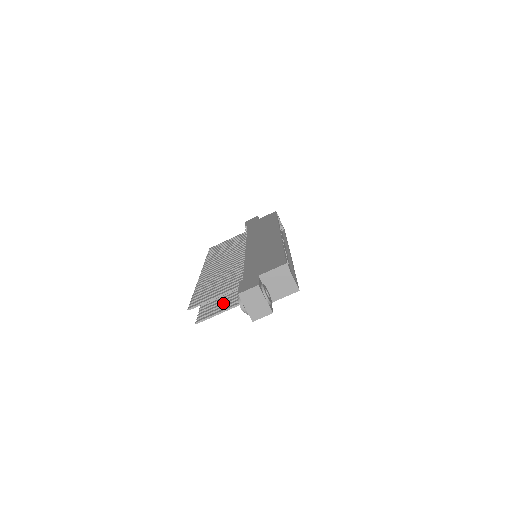
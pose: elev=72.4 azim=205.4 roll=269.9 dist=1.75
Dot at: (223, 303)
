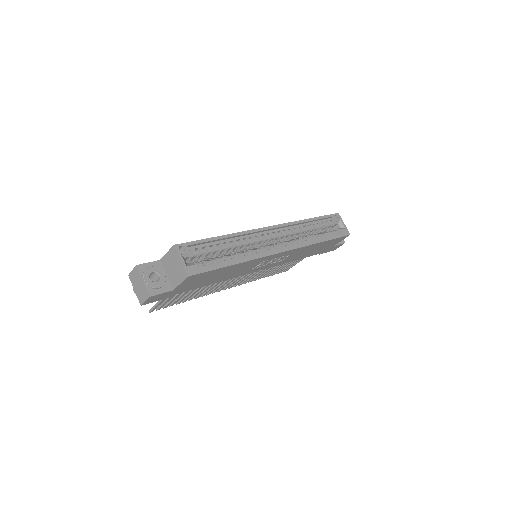
Dot at: (175, 295)
